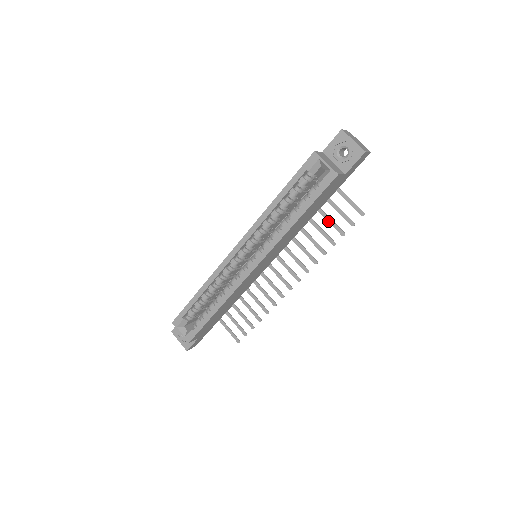
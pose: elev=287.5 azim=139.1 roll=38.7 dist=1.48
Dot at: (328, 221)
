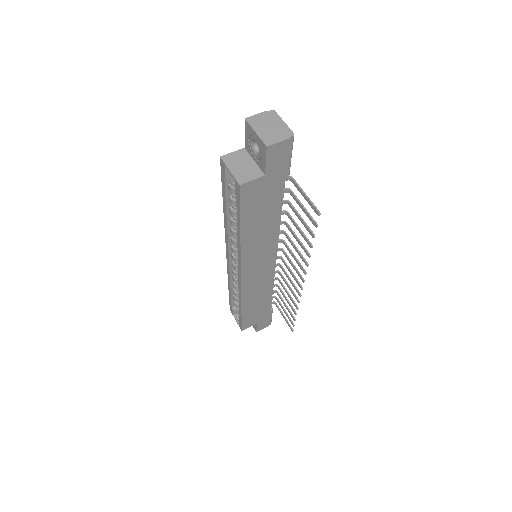
Dot at: (299, 219)
